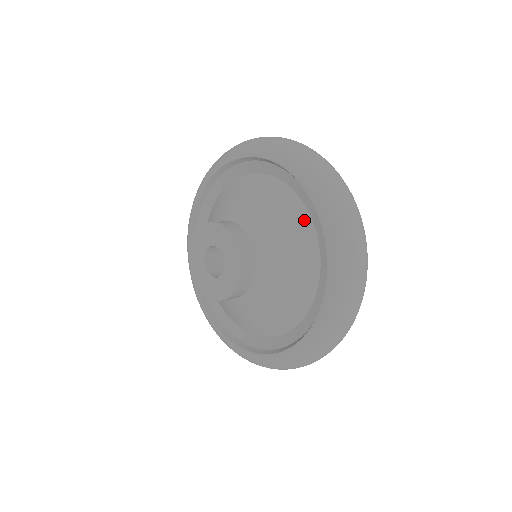
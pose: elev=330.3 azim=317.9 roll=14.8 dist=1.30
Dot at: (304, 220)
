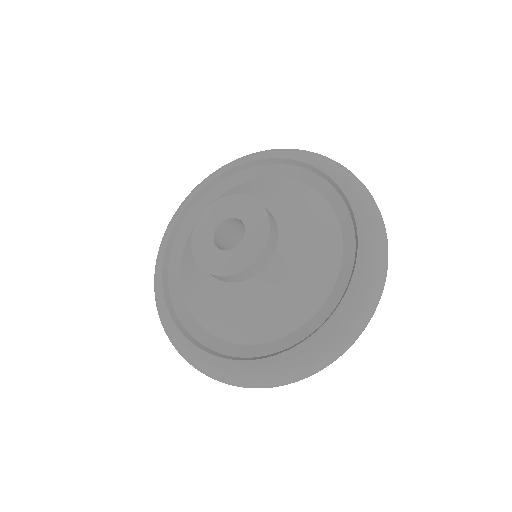
Dot at: (304, 188)
